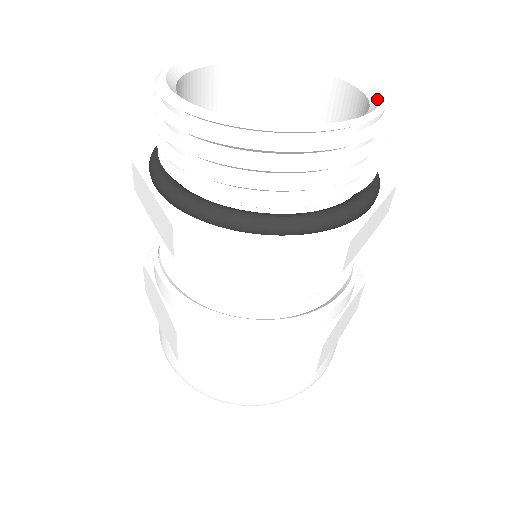
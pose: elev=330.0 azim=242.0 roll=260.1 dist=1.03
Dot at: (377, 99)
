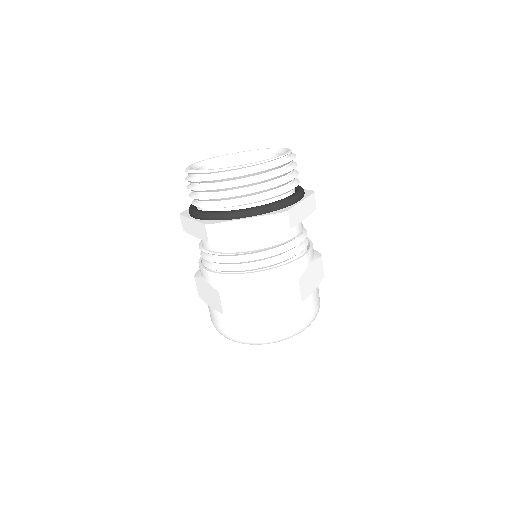
Dot at: occluded
